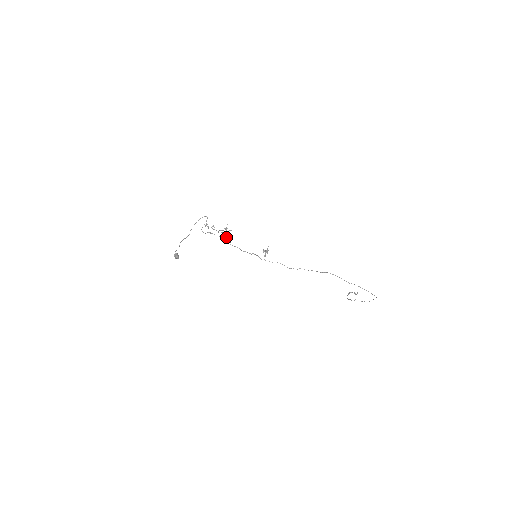
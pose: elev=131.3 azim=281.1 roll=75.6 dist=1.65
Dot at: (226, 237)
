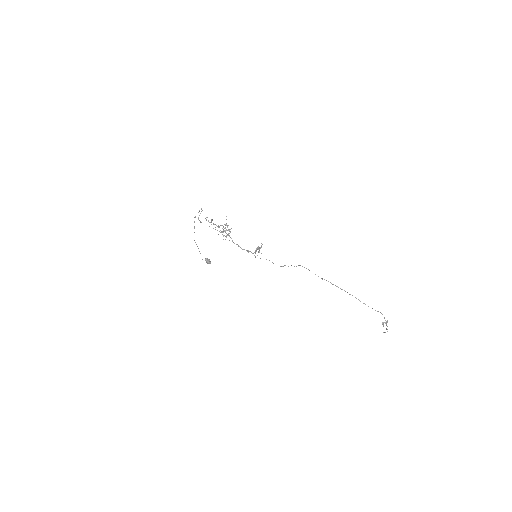
Dot at: (228, 234)
